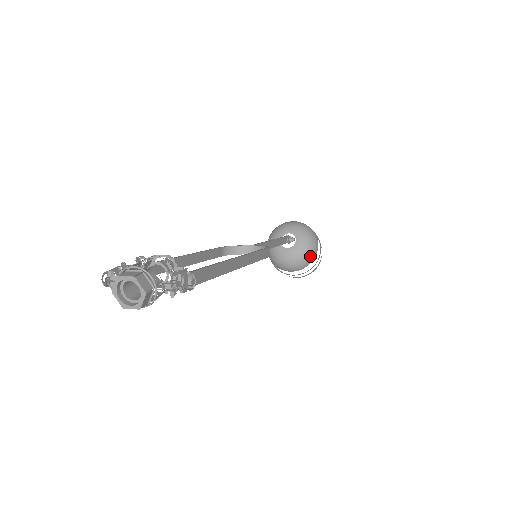
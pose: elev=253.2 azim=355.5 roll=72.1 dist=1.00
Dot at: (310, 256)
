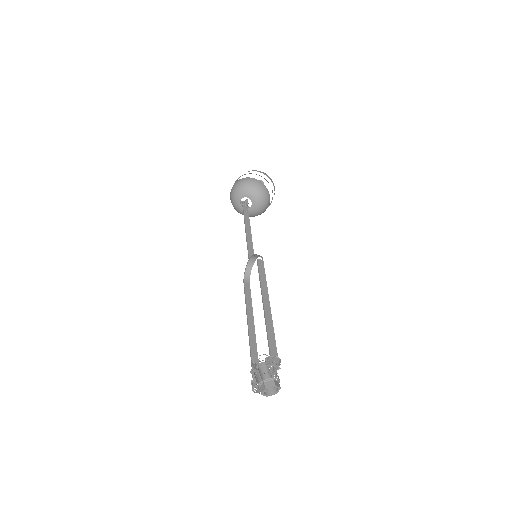
Dot at: (263, 191)
